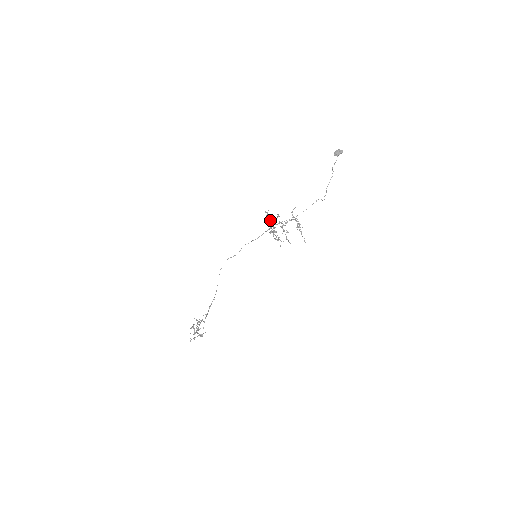
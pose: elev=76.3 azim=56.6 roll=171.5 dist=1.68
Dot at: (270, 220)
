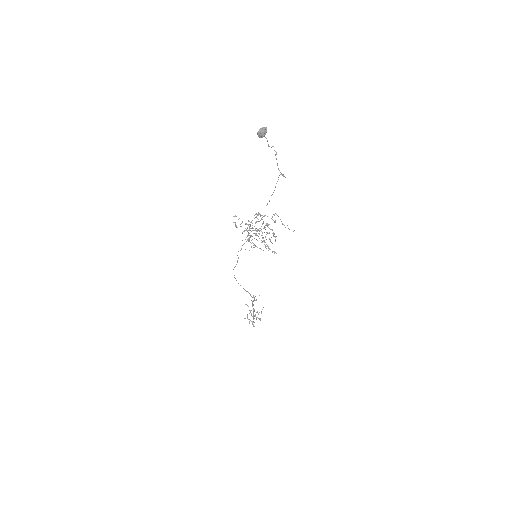
Dot at: (243, 231)
